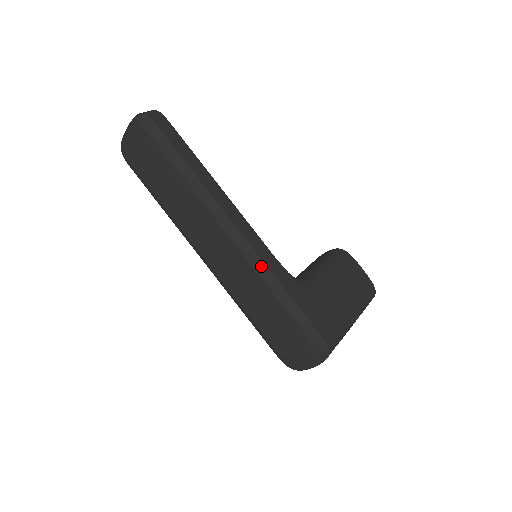
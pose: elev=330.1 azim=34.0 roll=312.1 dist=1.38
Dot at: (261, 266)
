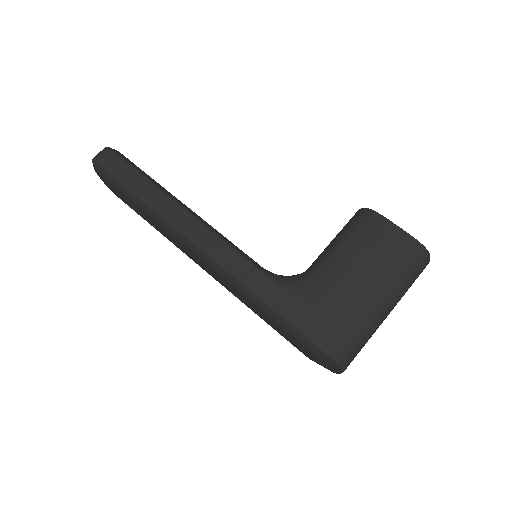
Dot at: (237, 282)
